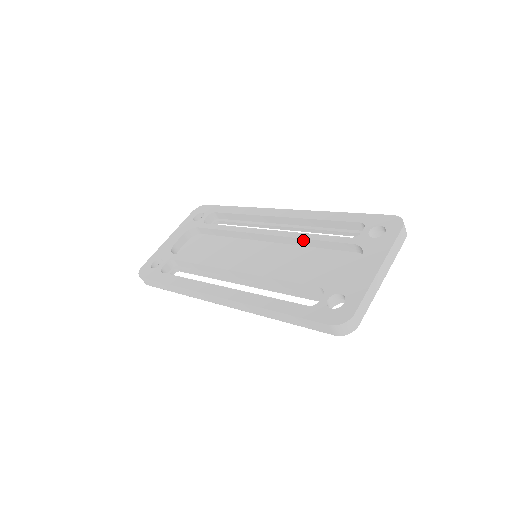
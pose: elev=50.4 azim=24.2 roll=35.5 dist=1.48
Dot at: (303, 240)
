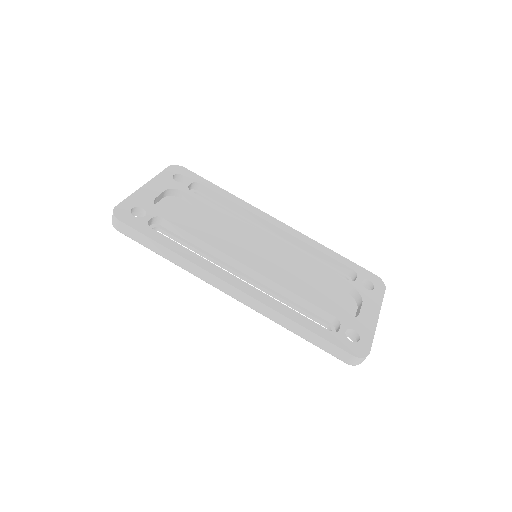
Dot at: (306, 262)
